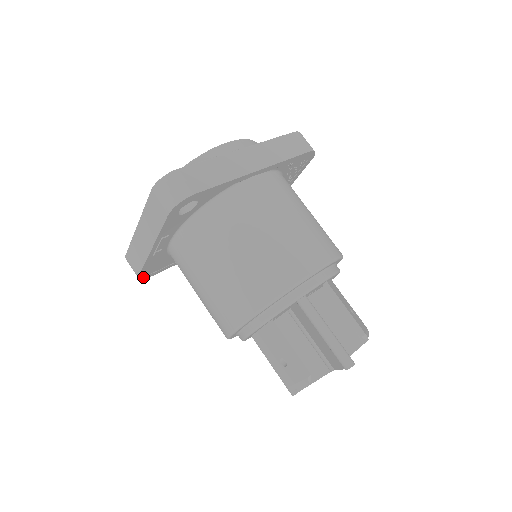
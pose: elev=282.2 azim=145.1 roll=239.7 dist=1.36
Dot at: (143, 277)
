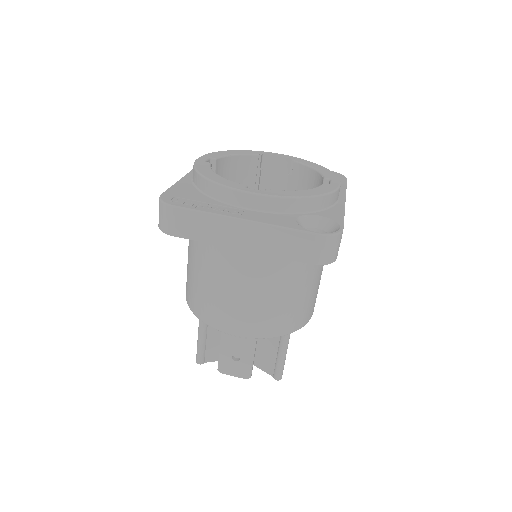
Dot at: occluded
